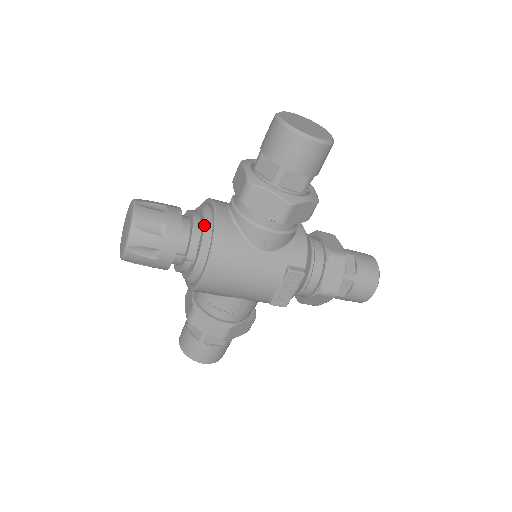
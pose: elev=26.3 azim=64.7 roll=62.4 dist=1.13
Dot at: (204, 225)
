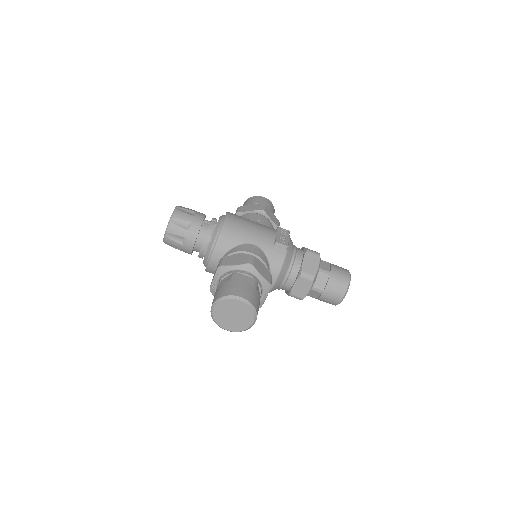
Dot at: occluded
